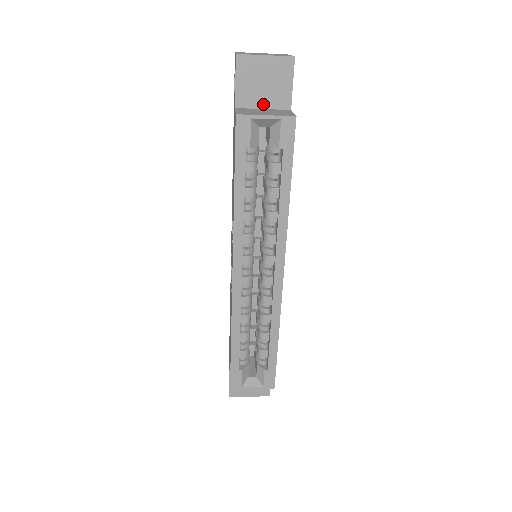
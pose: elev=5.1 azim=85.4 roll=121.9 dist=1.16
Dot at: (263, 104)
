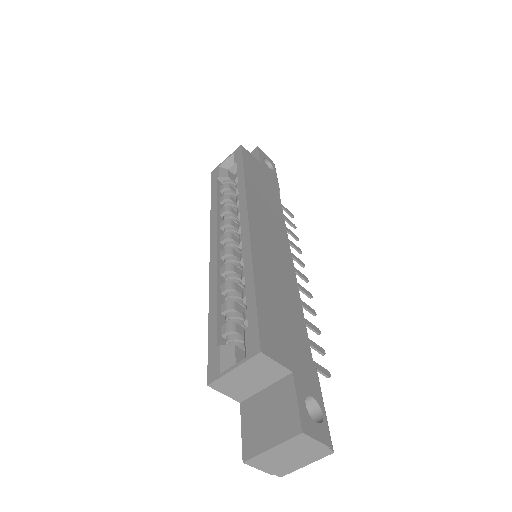
Dot at: occluded
